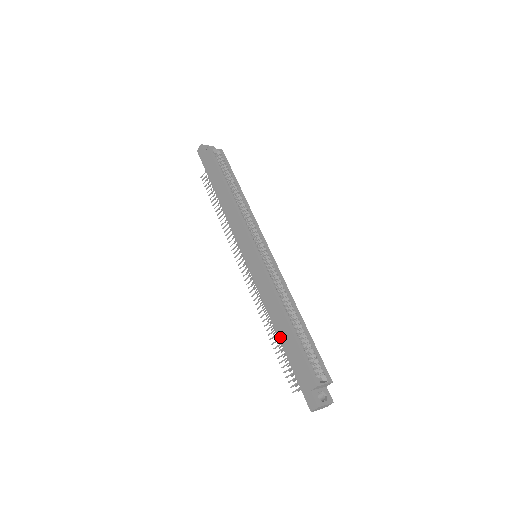
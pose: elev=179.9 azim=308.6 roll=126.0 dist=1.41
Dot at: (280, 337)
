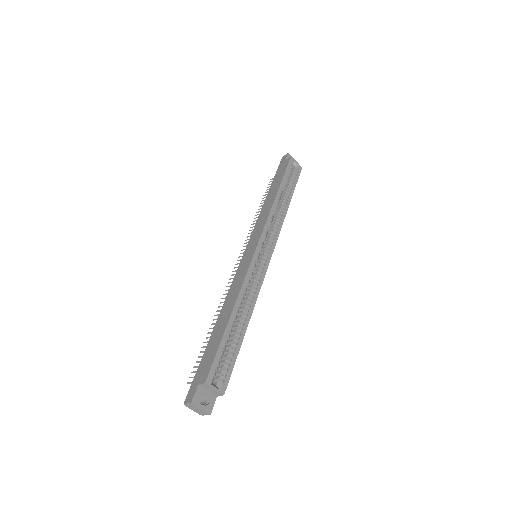
Dot at: (216, 327)
